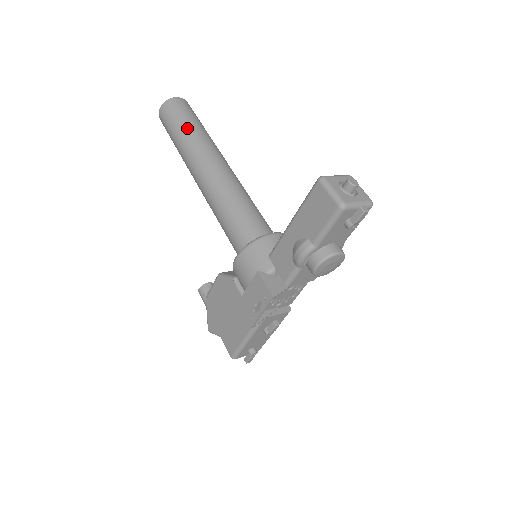
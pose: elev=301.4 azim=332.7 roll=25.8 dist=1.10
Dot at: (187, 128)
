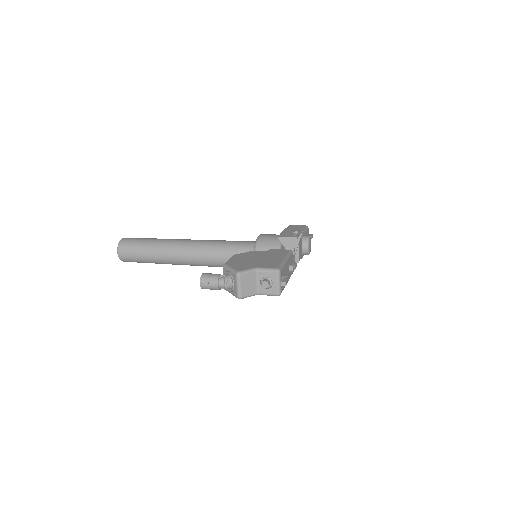
Dot at: occluded
